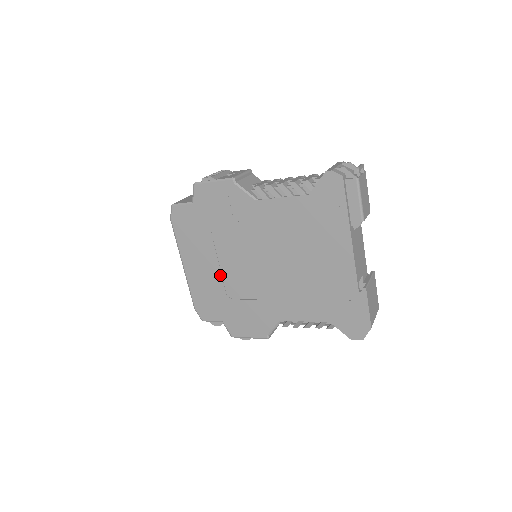
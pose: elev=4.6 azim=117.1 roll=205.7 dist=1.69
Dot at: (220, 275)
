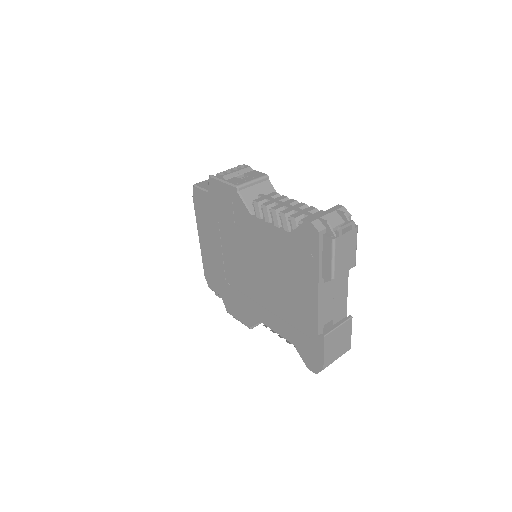
Dot at: (222, 261)
